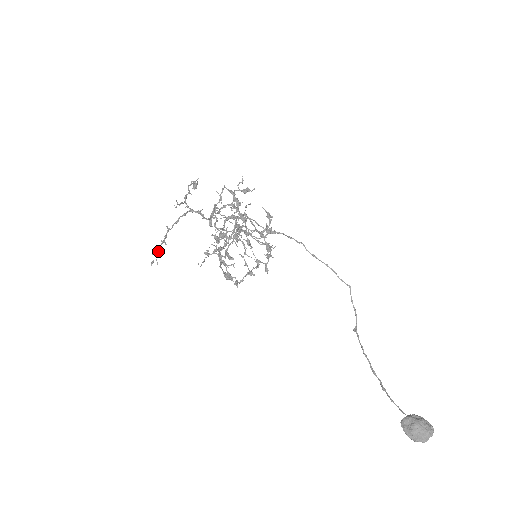
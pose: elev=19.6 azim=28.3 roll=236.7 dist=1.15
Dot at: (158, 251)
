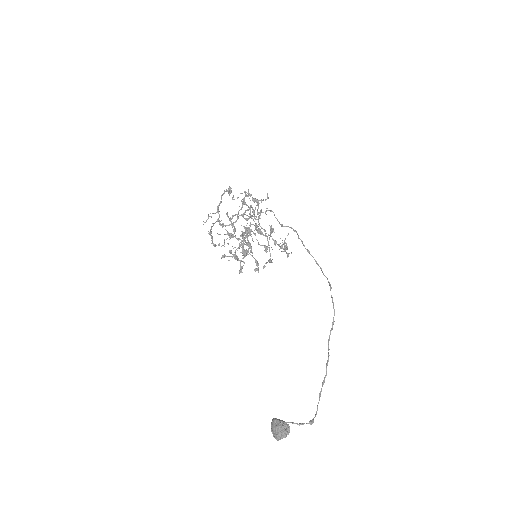
Dot at: (213, 245)
